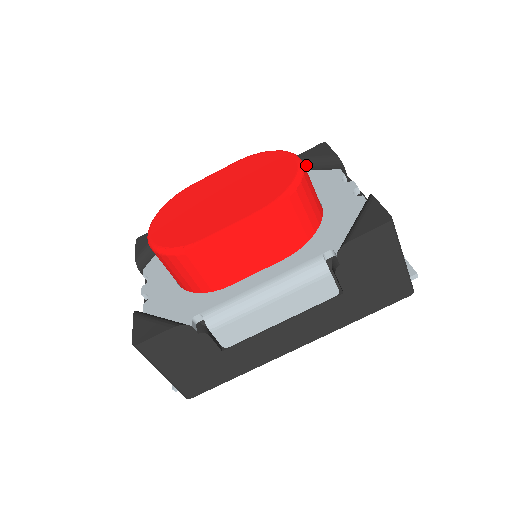
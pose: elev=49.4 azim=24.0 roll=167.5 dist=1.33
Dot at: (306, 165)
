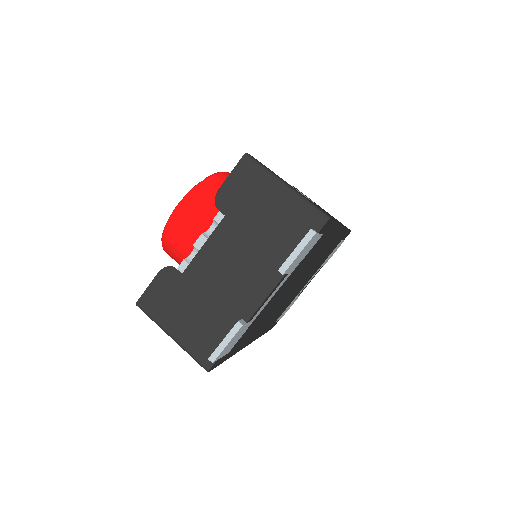
Dot at: occluded
